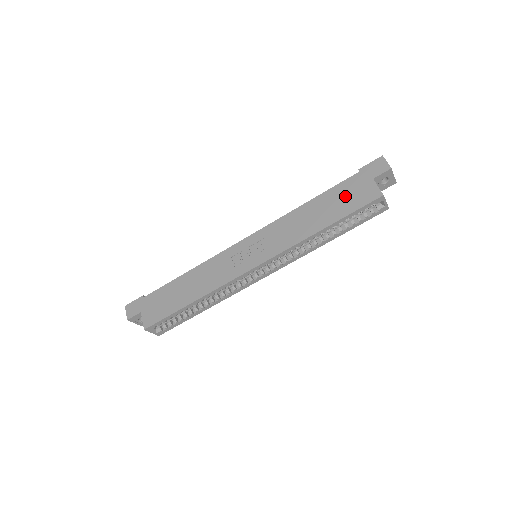
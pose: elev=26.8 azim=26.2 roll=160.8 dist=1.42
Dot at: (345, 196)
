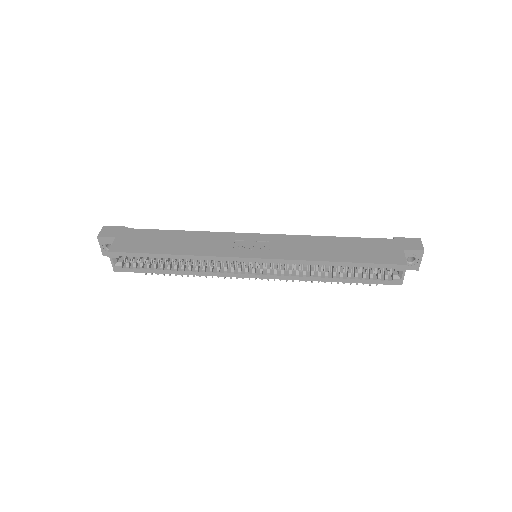
Dot at: (371, 249)
